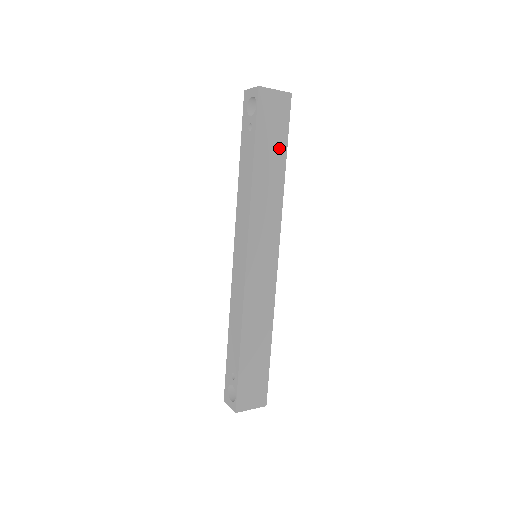
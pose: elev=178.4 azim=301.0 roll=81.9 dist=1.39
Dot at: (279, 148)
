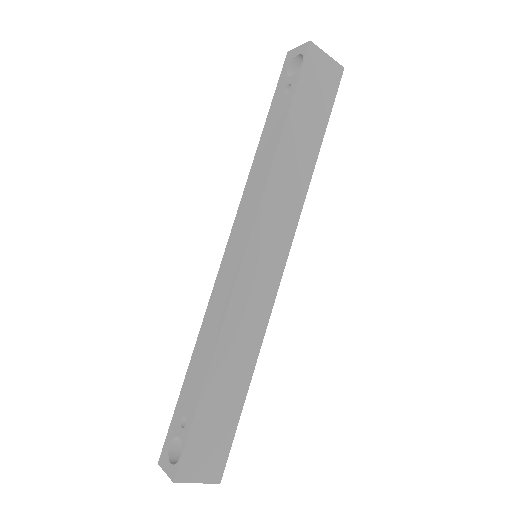
Dot at: (317, 125)
